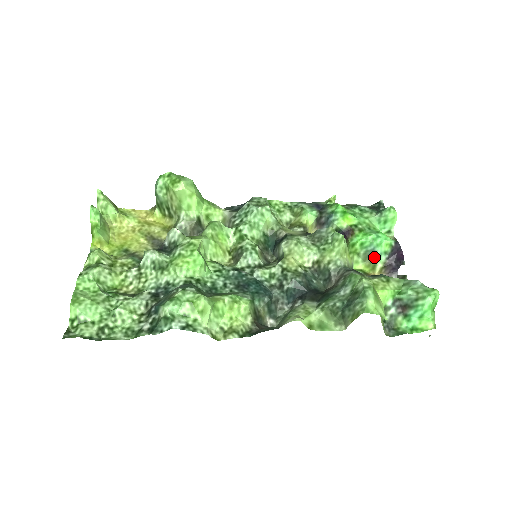
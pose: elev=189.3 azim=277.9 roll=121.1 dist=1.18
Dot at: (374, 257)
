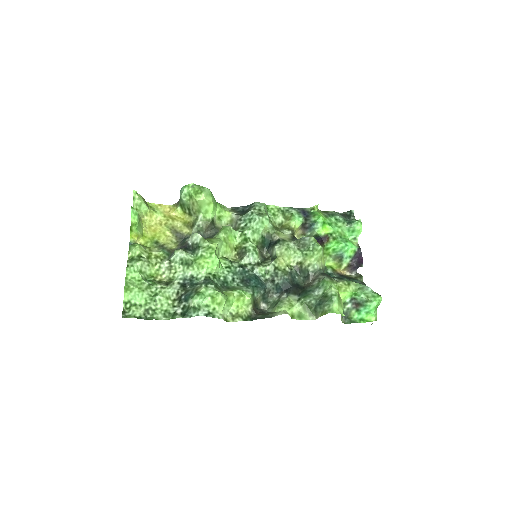
Dot at: (341, 259)
